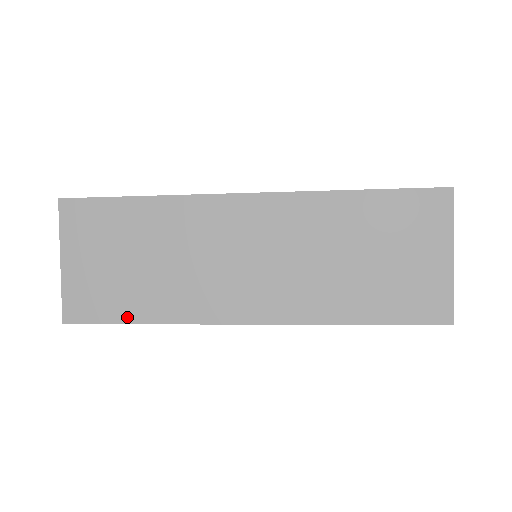
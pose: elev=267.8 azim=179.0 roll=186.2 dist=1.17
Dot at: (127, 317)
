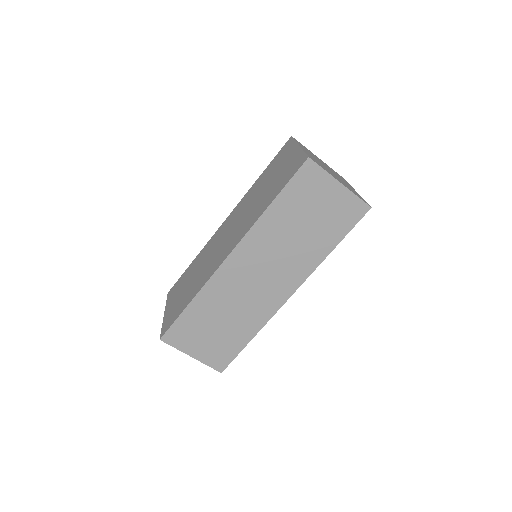
Dot at: (242, 345)
